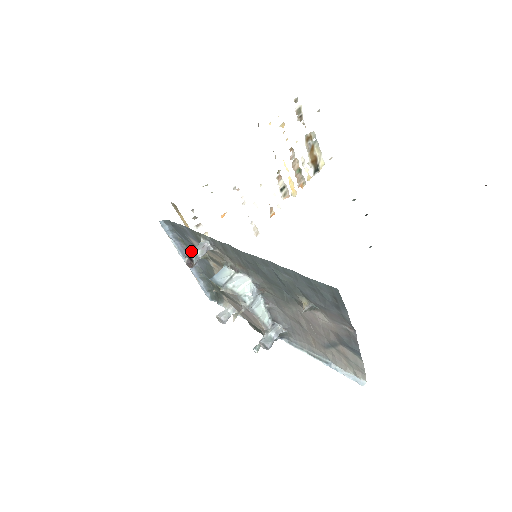
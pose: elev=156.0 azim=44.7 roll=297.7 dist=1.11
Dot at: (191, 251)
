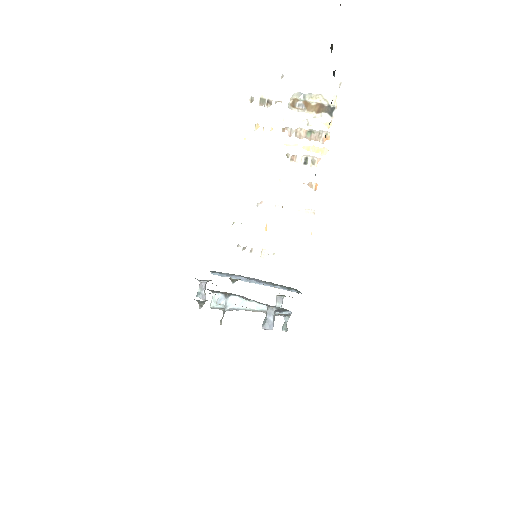
Dot at: (197, 292)
